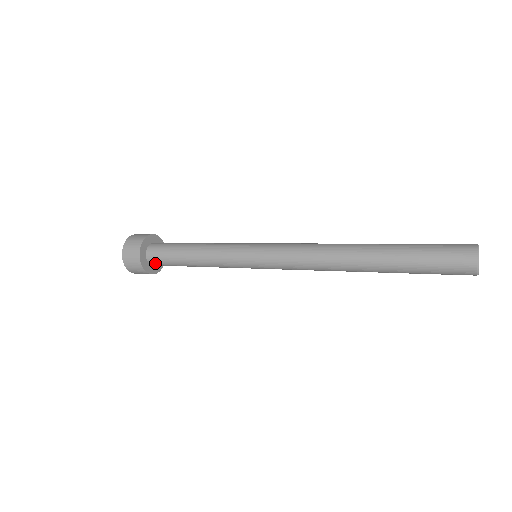
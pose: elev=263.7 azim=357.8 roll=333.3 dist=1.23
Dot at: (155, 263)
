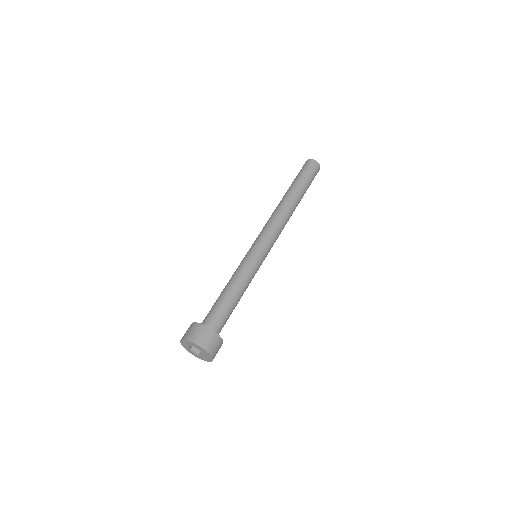
Dot at: (216, 327)
